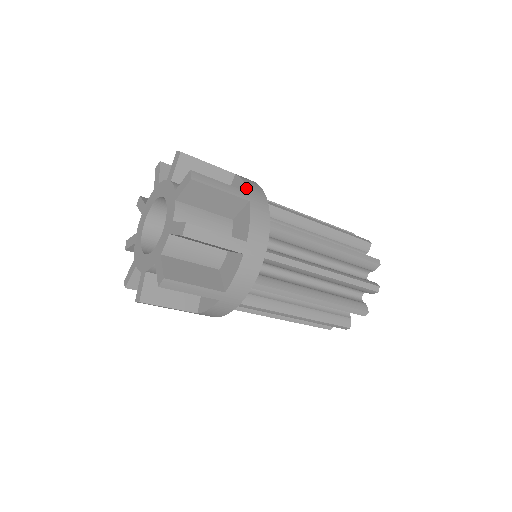
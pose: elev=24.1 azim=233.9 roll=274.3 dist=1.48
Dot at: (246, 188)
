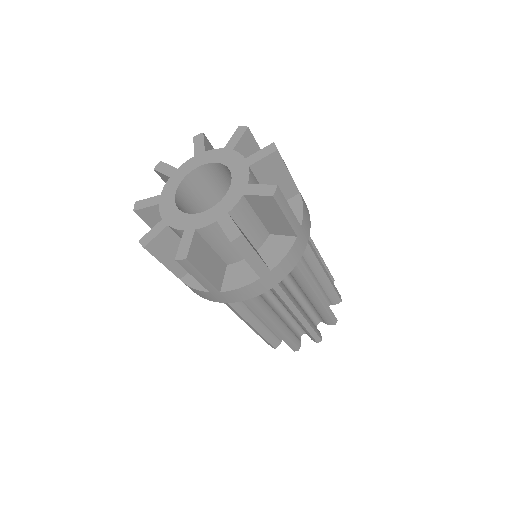
Dot at: (302, 220)
